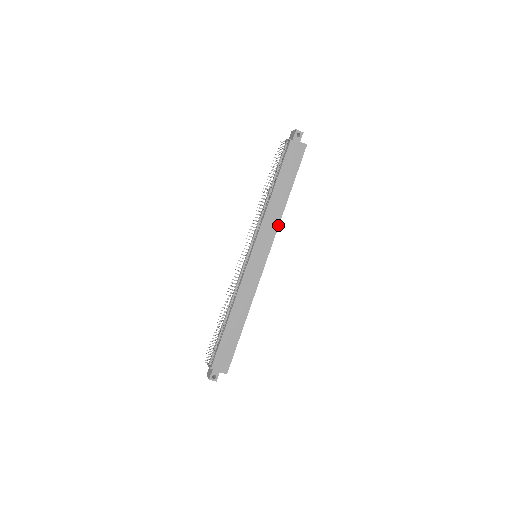
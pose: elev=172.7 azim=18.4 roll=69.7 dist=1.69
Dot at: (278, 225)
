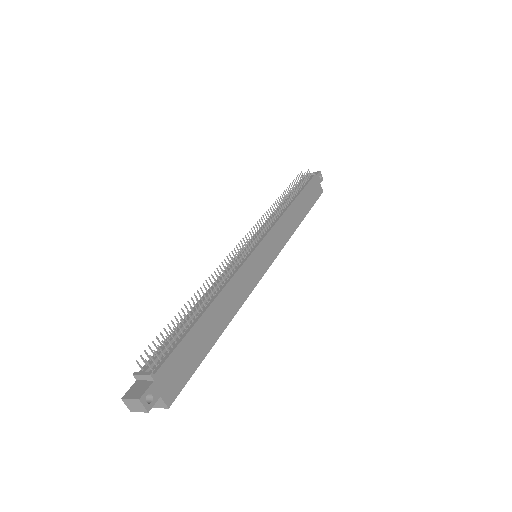
Dot at: (288, 239)
